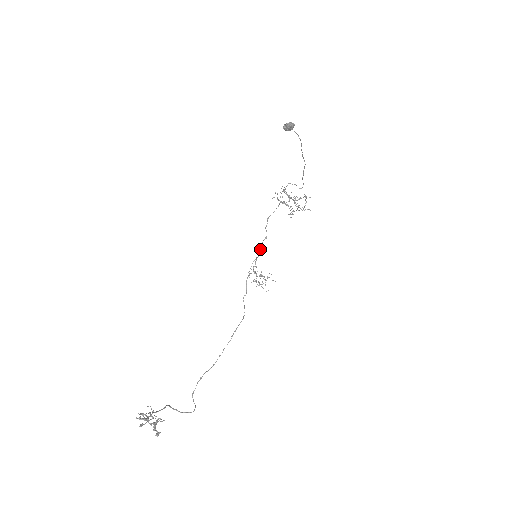
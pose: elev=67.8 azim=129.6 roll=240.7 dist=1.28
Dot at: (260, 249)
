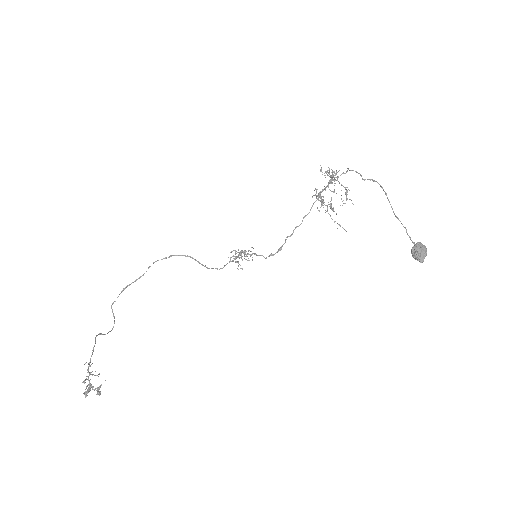
Dot at: (266, 258)
